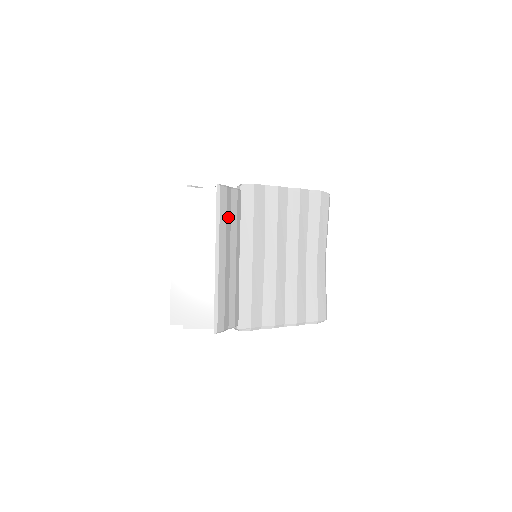
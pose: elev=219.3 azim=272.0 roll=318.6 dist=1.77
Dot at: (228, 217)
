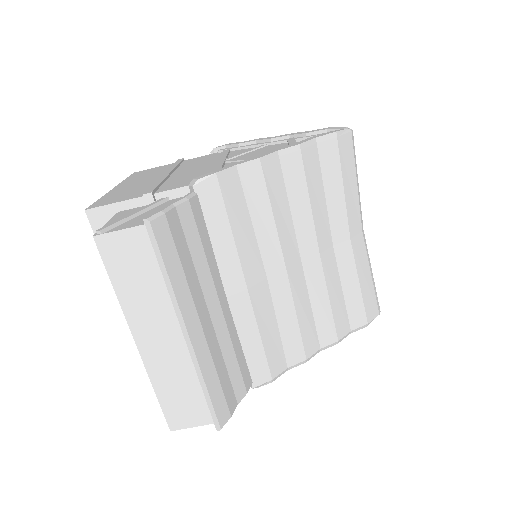
Dot at: (184, 258)
